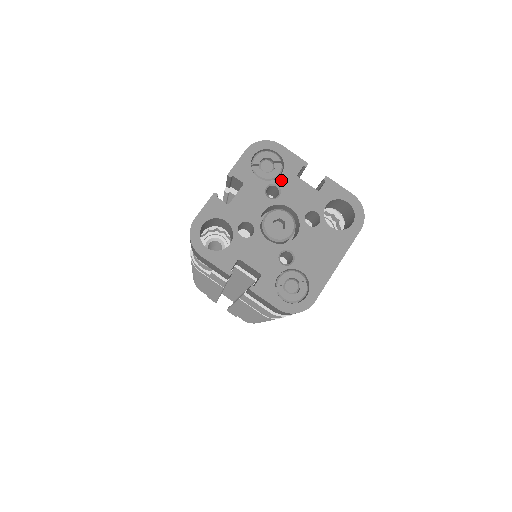
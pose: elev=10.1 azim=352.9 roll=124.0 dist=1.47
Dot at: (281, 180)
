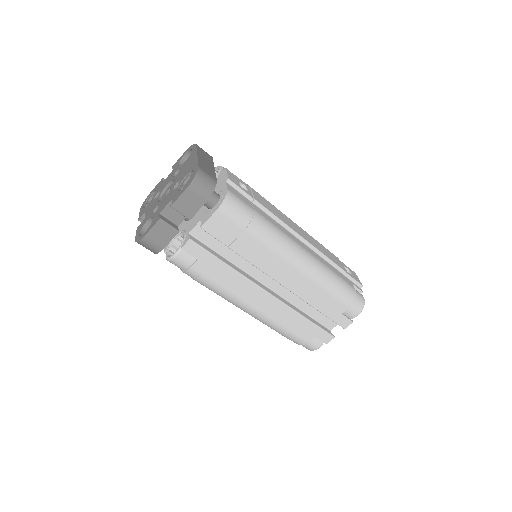
Dot at: (157, 191)
